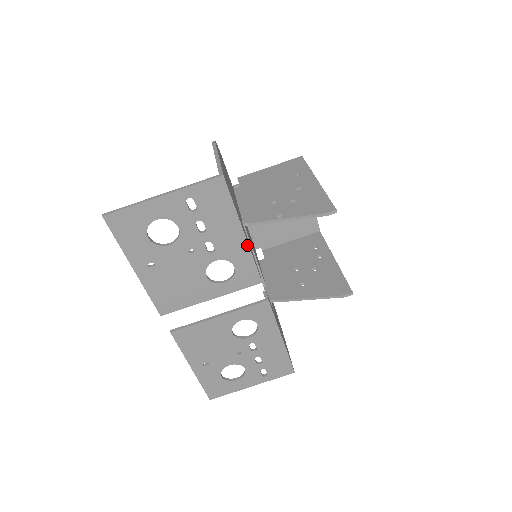
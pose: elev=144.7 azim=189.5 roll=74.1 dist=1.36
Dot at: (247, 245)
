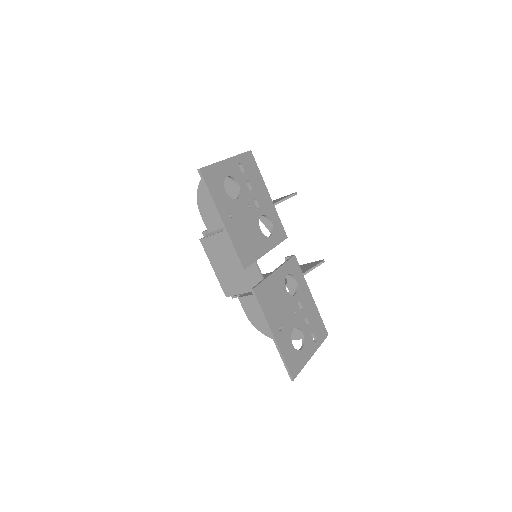
Dot at: (273, 204)
